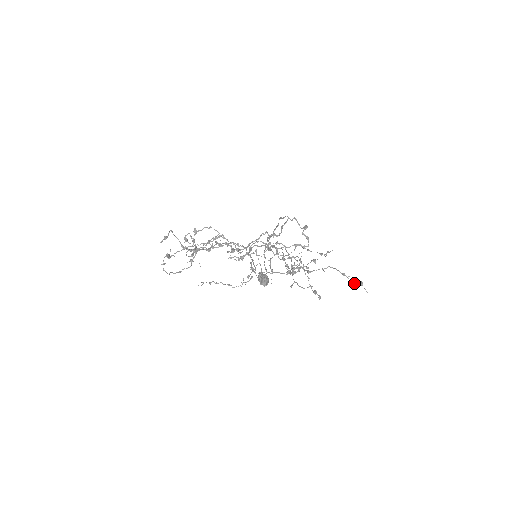
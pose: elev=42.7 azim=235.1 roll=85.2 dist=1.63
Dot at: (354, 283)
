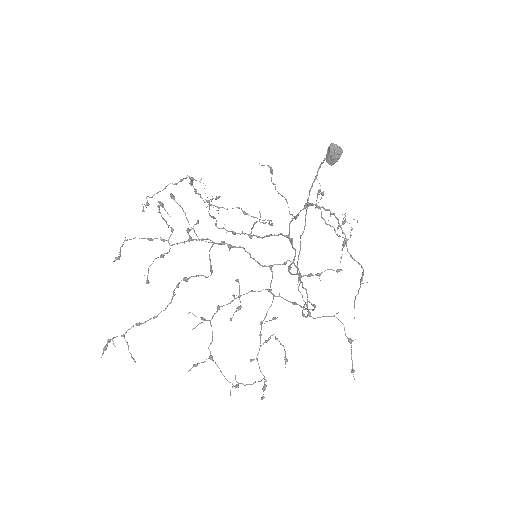
Dot at: (351, 359)
